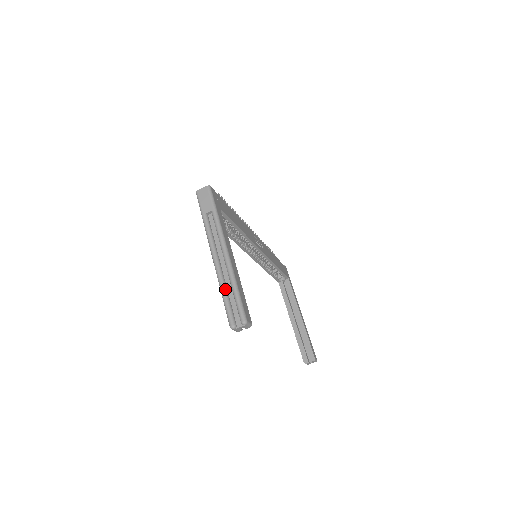
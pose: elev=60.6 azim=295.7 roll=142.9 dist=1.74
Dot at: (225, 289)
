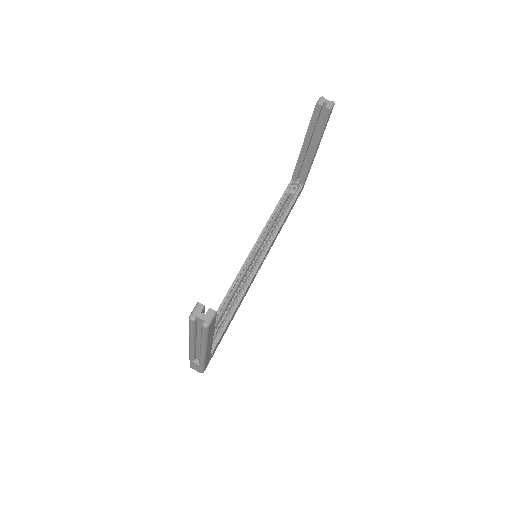
Dot at: occluded
